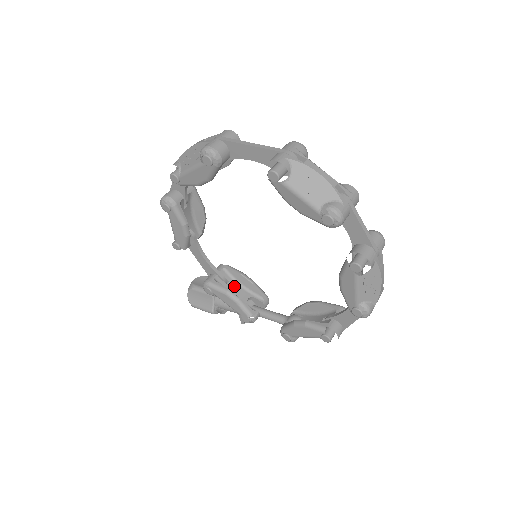
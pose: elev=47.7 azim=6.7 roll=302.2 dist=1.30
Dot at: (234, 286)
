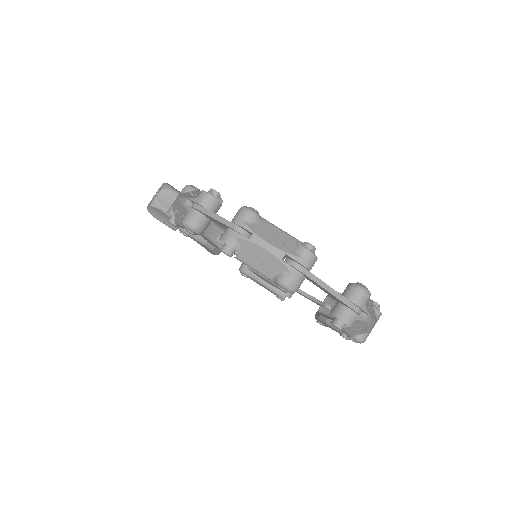
Dot at: (208, 227)
